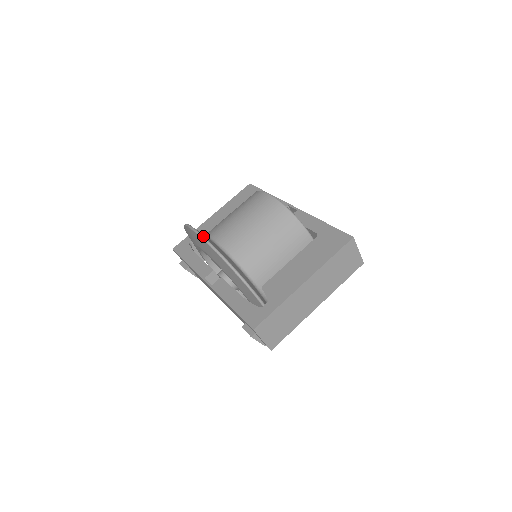
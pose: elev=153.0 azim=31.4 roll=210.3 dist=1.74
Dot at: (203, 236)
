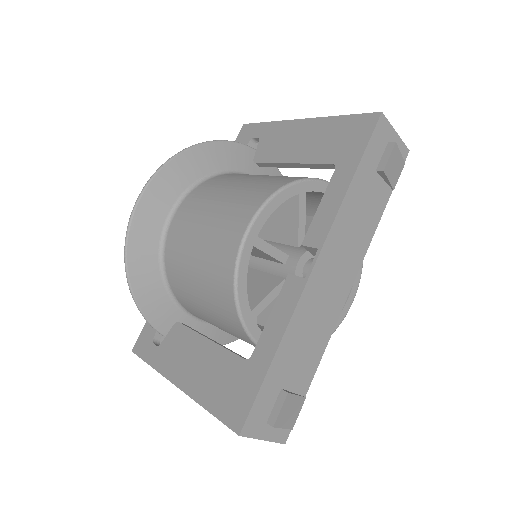
Dot at: (130, 219)
